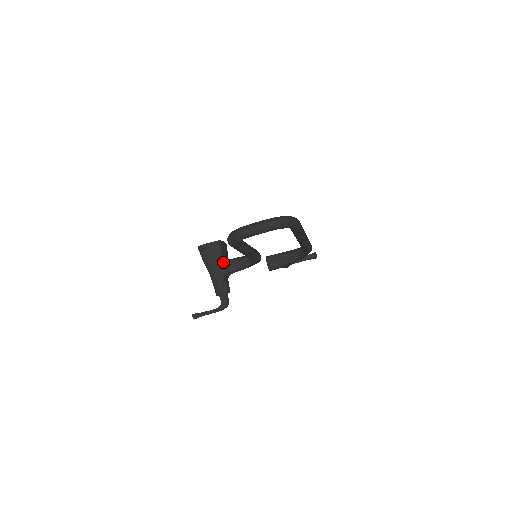
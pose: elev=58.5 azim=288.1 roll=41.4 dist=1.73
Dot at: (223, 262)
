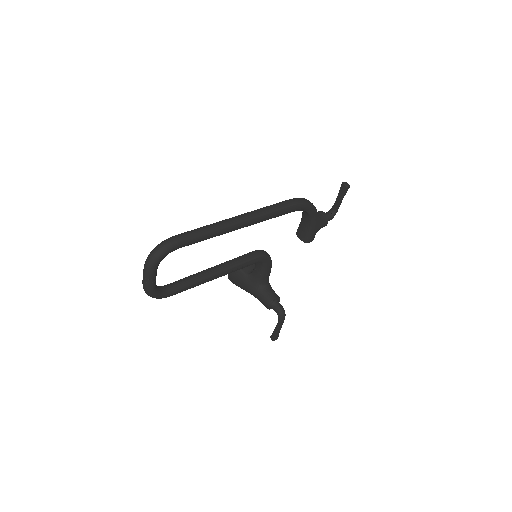
Dot at: (249, 278)
